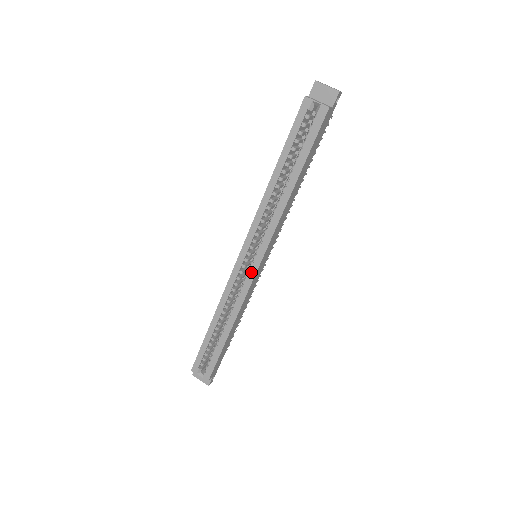
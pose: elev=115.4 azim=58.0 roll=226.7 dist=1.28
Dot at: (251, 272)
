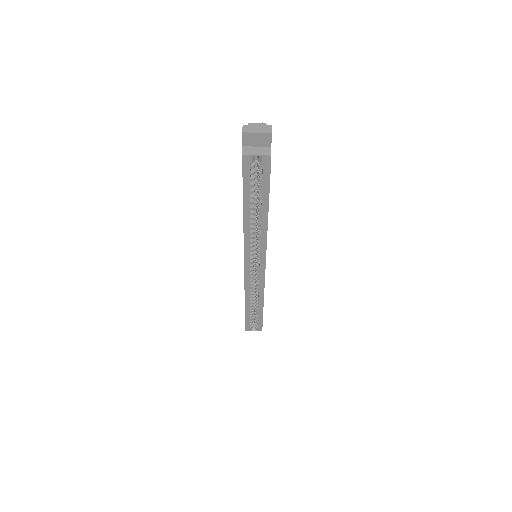
Dot at: (261, 272)
